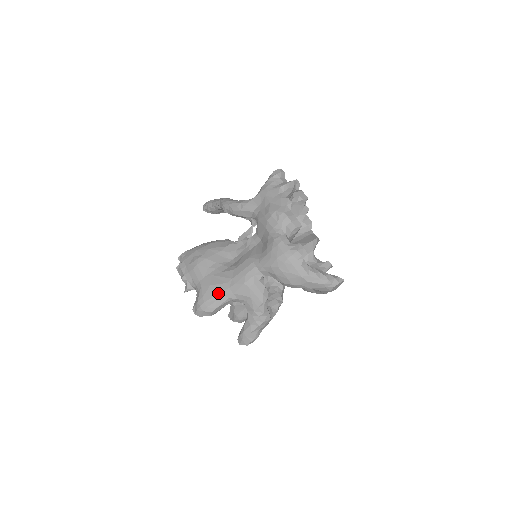
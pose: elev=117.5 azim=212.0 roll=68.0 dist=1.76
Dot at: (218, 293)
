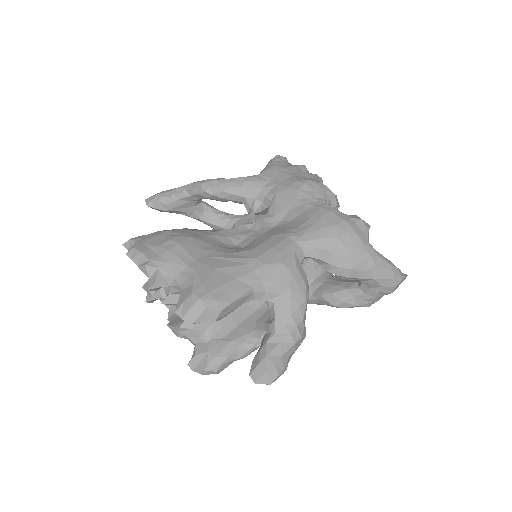
Dot at: (233, 278)
